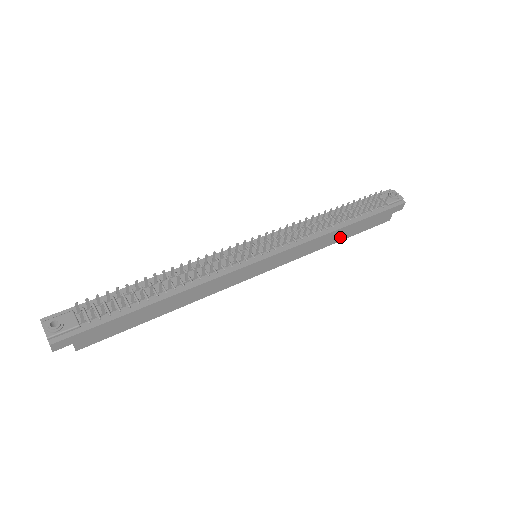
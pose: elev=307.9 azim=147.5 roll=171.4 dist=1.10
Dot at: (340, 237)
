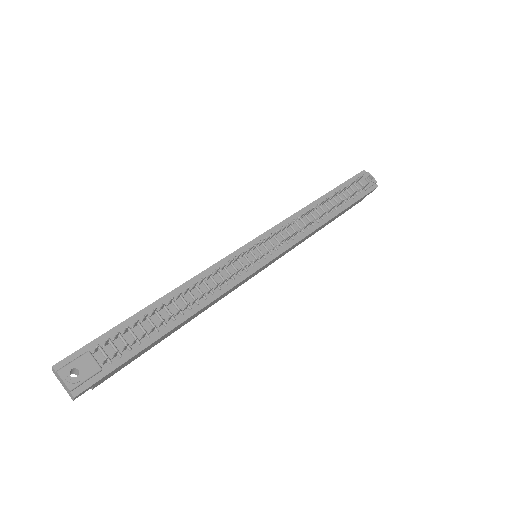
Dot at: (324, 225)
